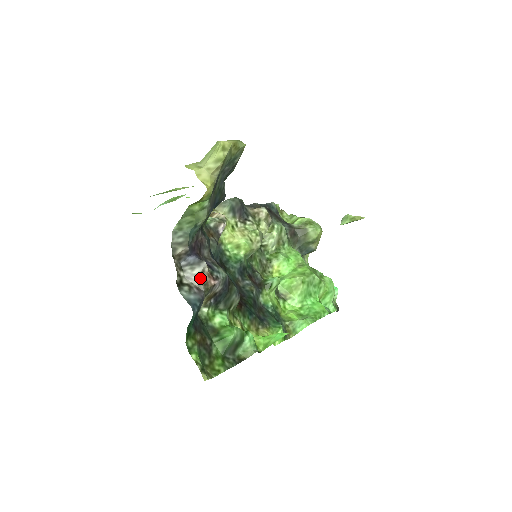
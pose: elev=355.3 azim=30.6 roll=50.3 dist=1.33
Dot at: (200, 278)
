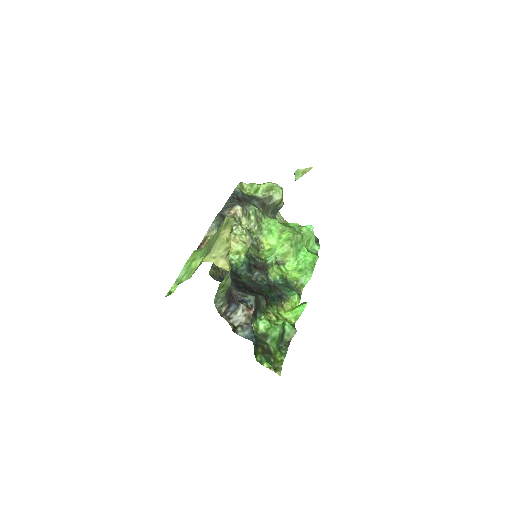
Dot at: (244, 316)
